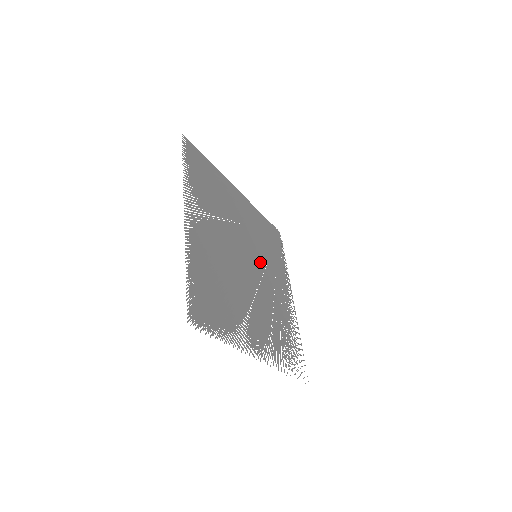
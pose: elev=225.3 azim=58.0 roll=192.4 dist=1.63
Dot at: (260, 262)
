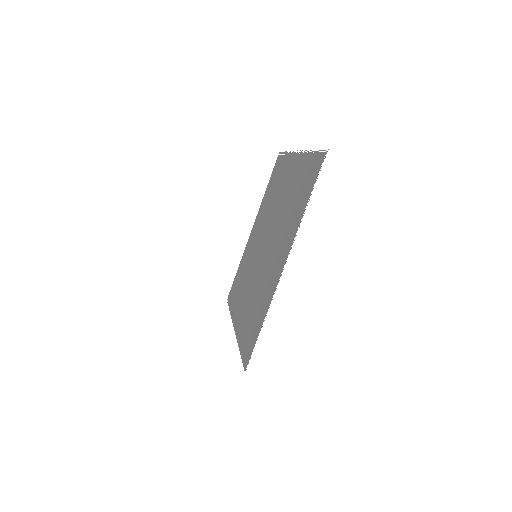
Dot at: (254, 263)
